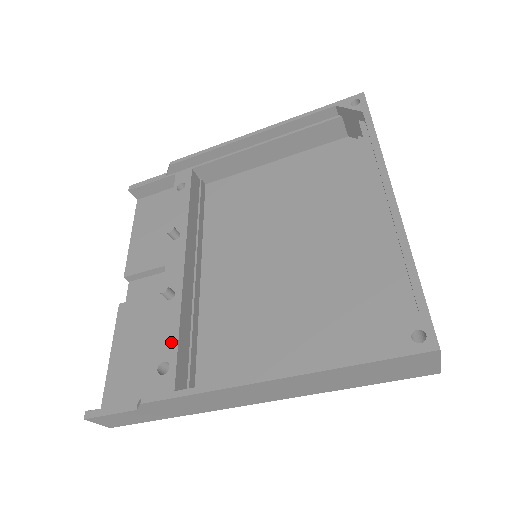
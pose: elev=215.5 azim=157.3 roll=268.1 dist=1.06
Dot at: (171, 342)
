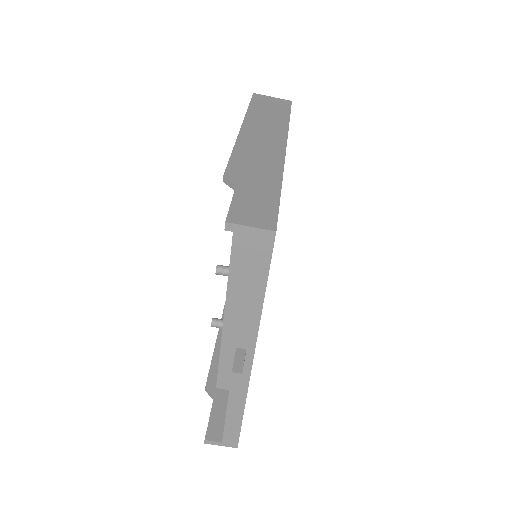
Dot at: occluded
